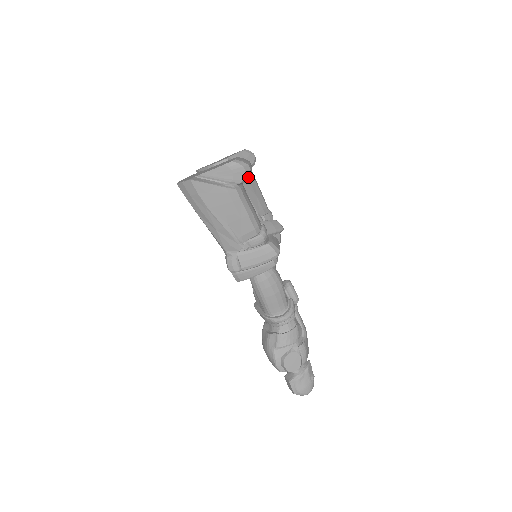
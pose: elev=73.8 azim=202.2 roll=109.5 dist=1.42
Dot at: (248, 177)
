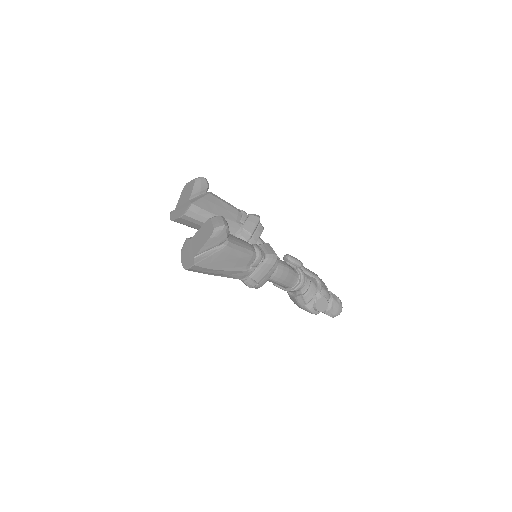
Dot at: (229, 232)
